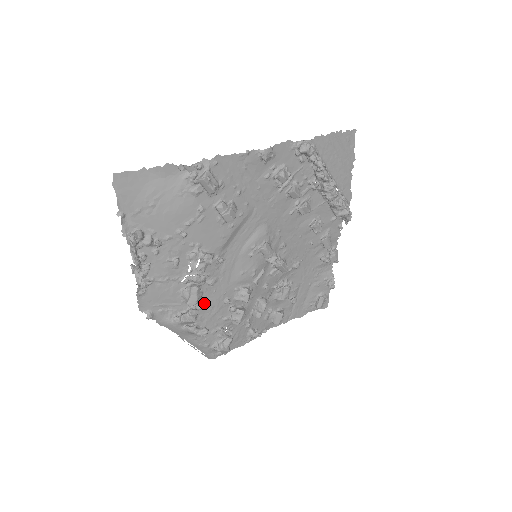
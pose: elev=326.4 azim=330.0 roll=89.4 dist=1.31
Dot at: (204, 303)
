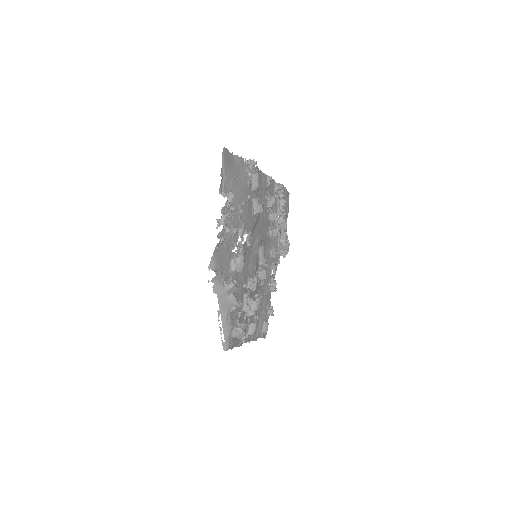
Dot at: (237, 280)
